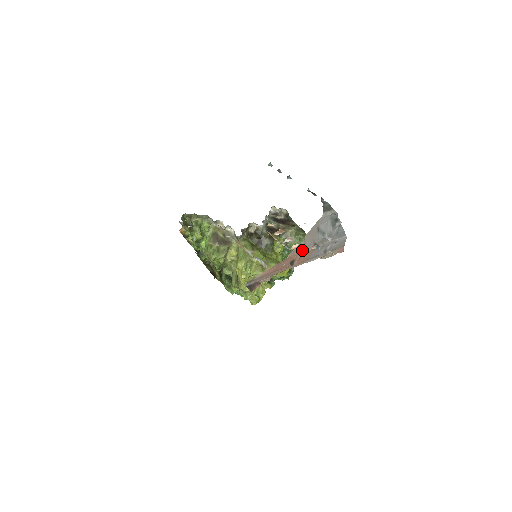
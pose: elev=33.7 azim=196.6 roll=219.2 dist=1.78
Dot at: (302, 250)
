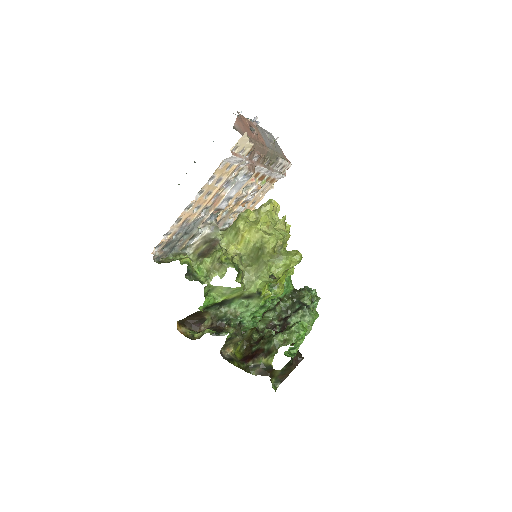
Dot at: (245, 118)
